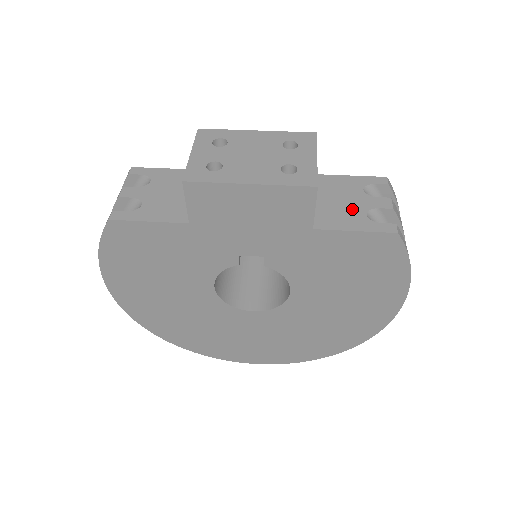
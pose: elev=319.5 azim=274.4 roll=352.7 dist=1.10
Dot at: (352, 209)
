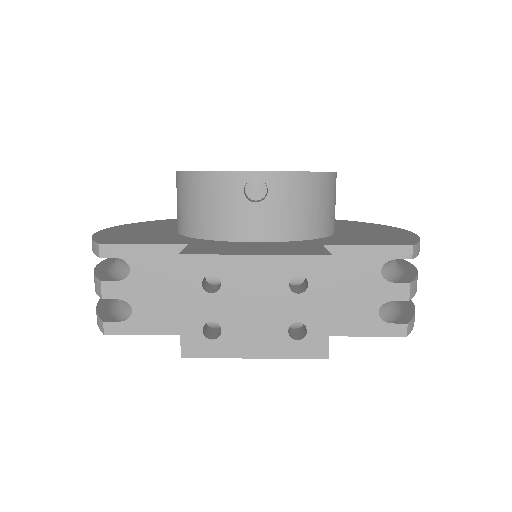
Dot at: (364, 304)
